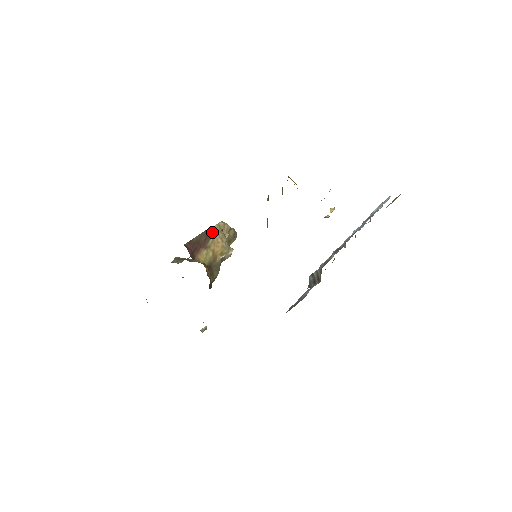
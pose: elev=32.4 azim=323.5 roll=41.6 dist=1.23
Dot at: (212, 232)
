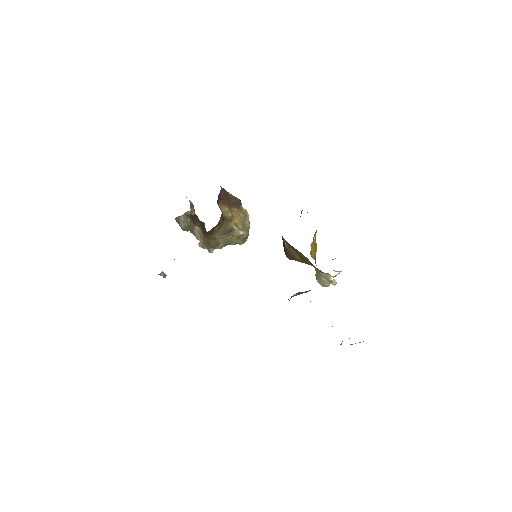
Dot at: (240, 208)
